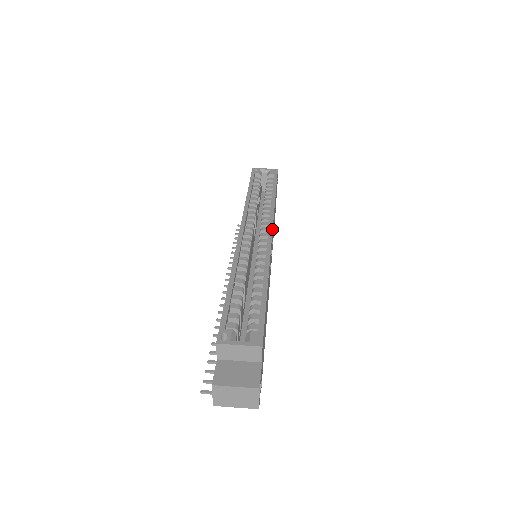
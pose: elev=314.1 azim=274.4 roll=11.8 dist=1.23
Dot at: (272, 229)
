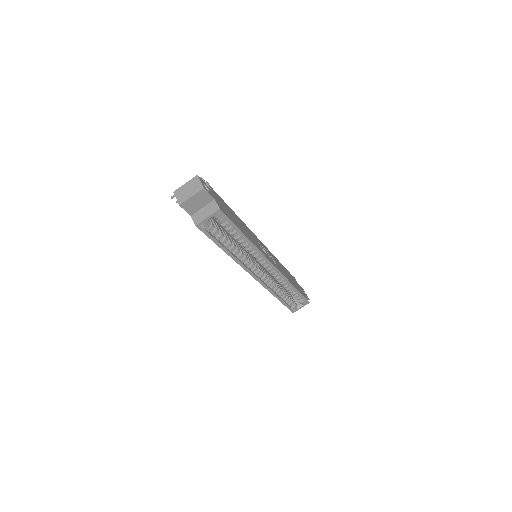
Dot at: (273, 265)
